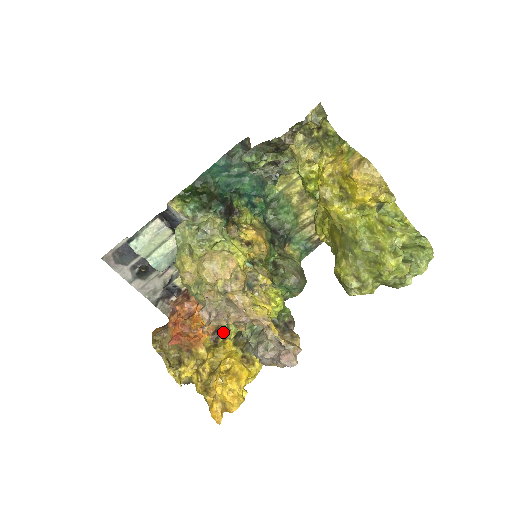
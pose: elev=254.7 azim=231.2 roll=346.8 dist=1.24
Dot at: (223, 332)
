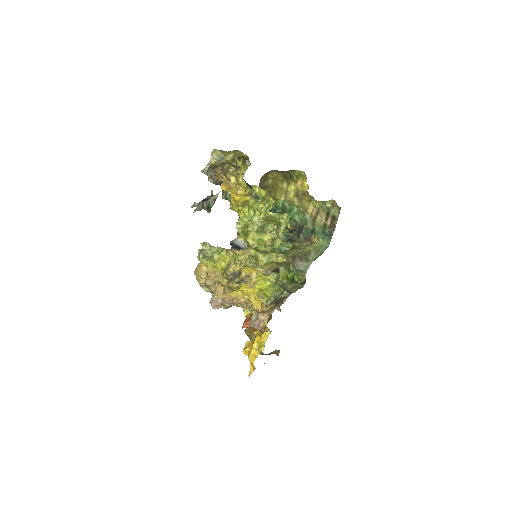
Dot at: occluded
